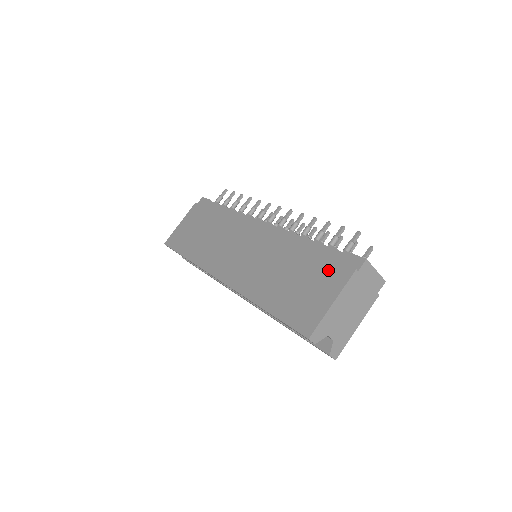
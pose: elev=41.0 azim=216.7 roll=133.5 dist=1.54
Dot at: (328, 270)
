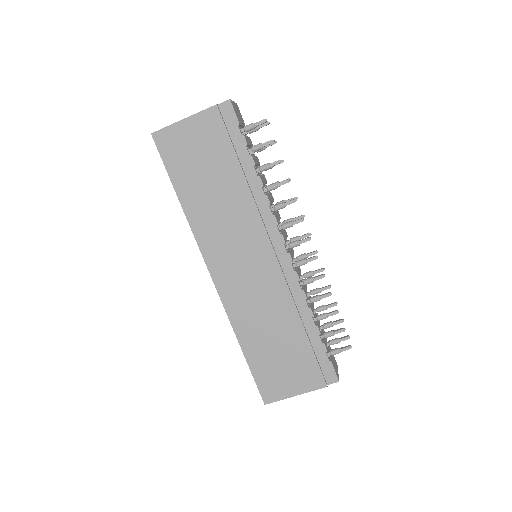
Dot at: (309, 368)
